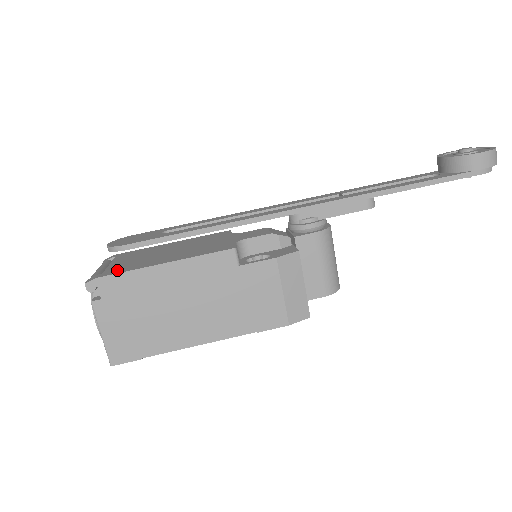
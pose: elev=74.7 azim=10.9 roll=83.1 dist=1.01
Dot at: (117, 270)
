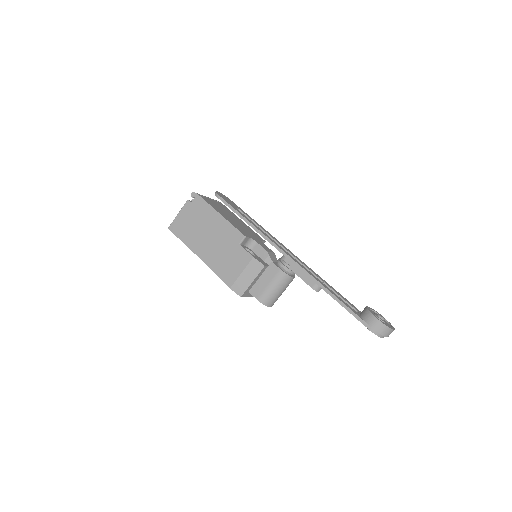
Dot at: (207, 200)
